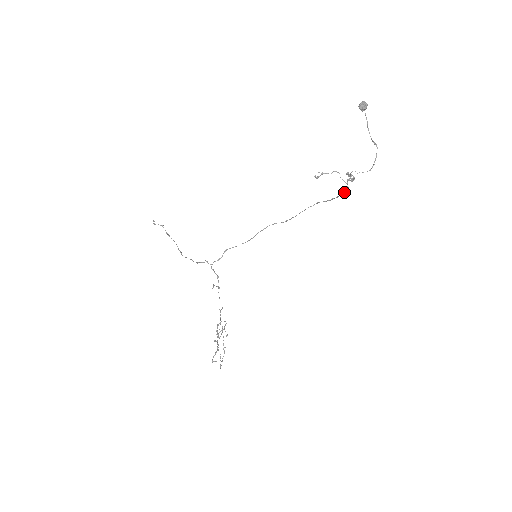
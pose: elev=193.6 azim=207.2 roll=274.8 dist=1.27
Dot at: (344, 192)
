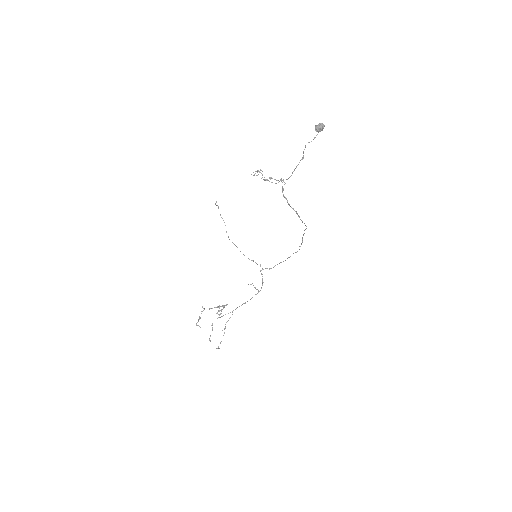
Dot at: (288, 204)
